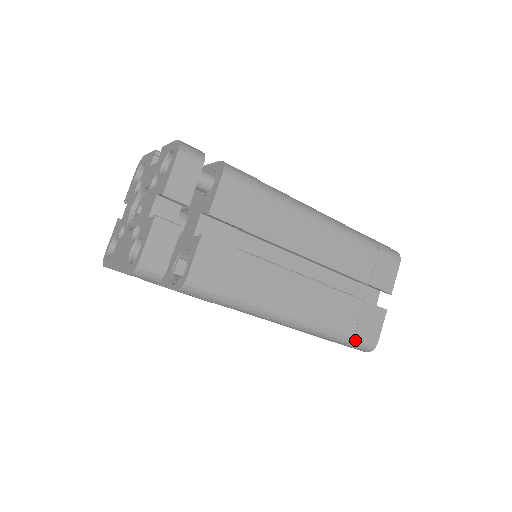
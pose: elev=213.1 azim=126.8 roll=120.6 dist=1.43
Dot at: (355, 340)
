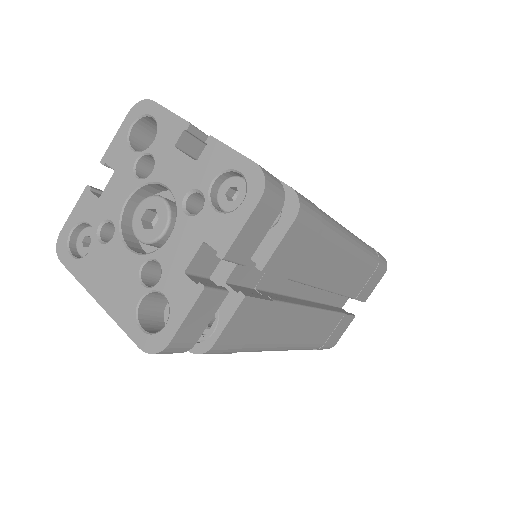
Dot at: (322, 348)
